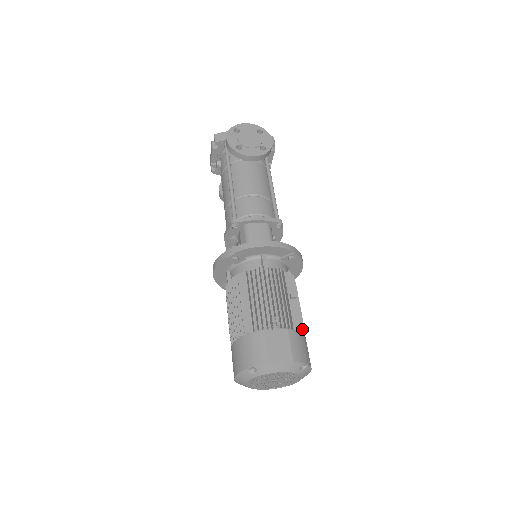
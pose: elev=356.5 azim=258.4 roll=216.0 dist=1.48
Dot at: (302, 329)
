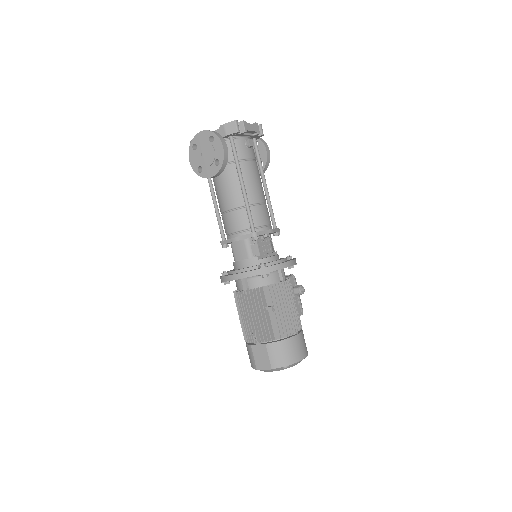
Dot at: (283, 336)
